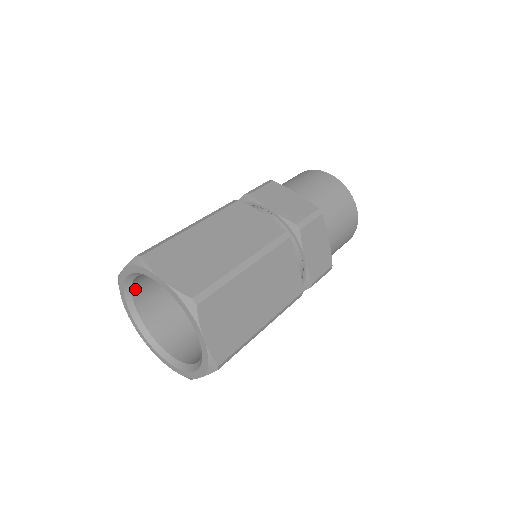
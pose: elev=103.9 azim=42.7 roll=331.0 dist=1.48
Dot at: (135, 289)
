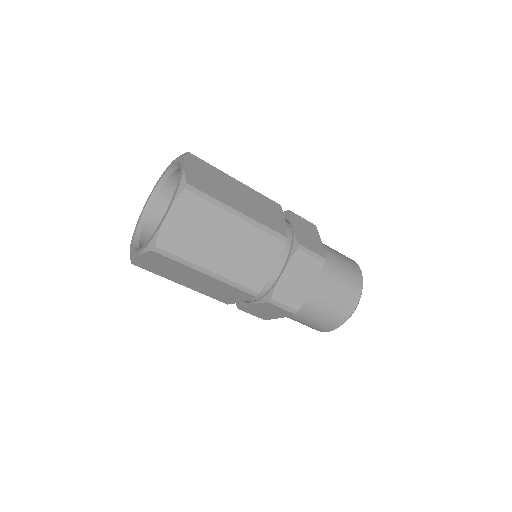
Dot at: (167, 187)
